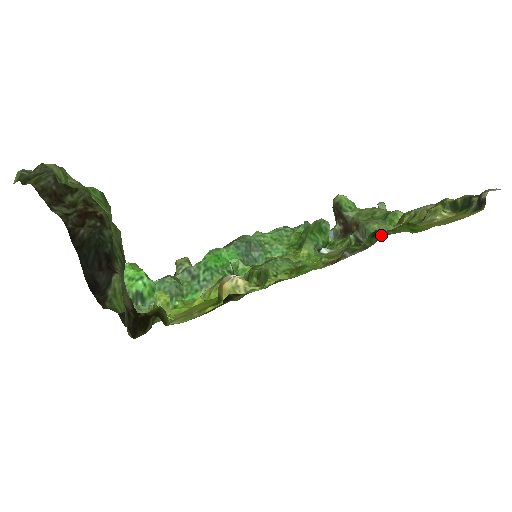
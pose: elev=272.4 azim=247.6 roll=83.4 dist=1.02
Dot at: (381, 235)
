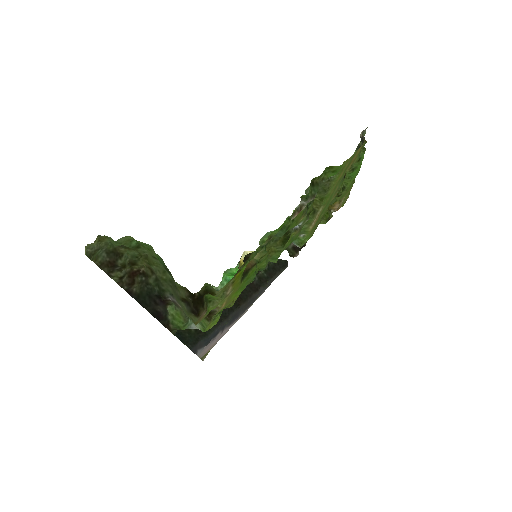
Dot at: (318, 183)
